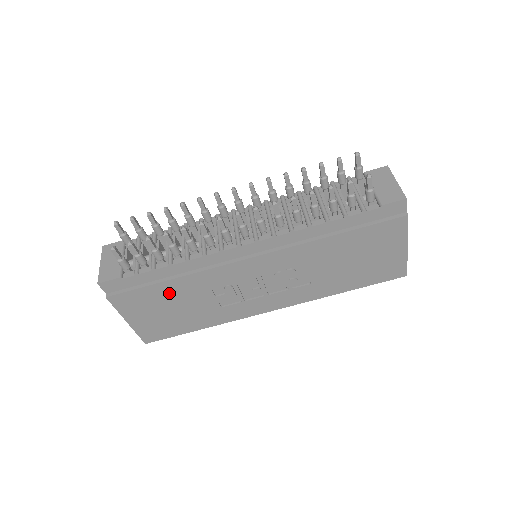
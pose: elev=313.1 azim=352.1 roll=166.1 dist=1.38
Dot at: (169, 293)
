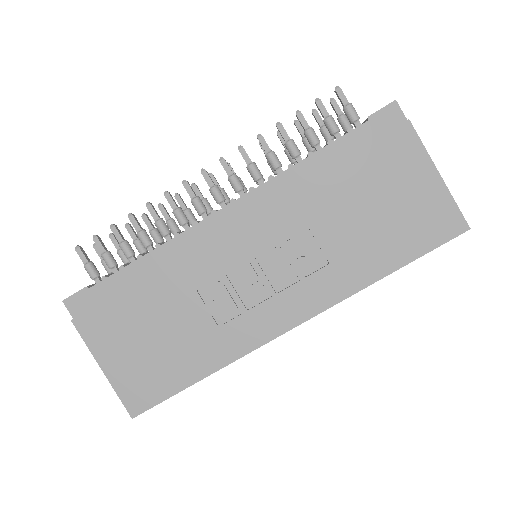
Dot at: (145, 304)
